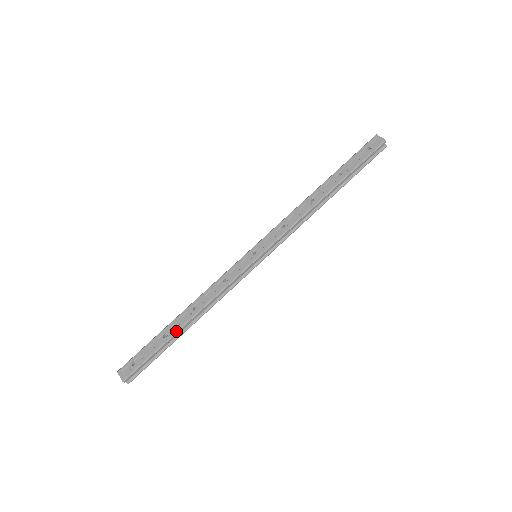
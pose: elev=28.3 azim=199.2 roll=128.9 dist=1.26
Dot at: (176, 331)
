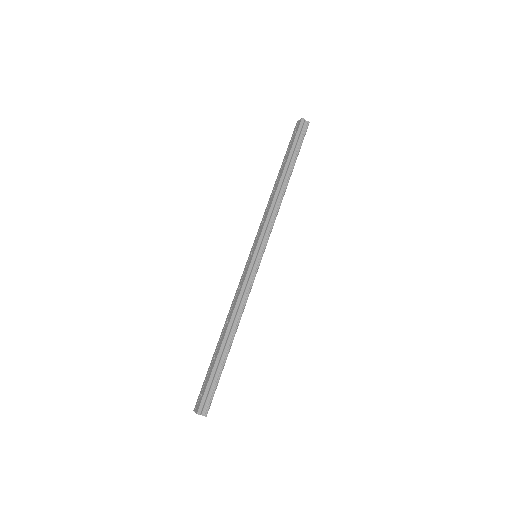
Dot at: (220, 347)
